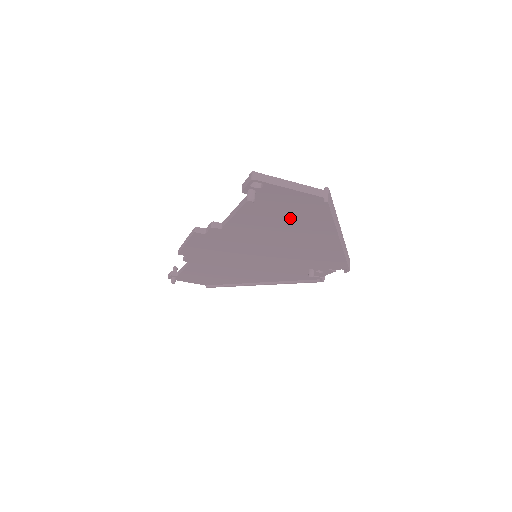
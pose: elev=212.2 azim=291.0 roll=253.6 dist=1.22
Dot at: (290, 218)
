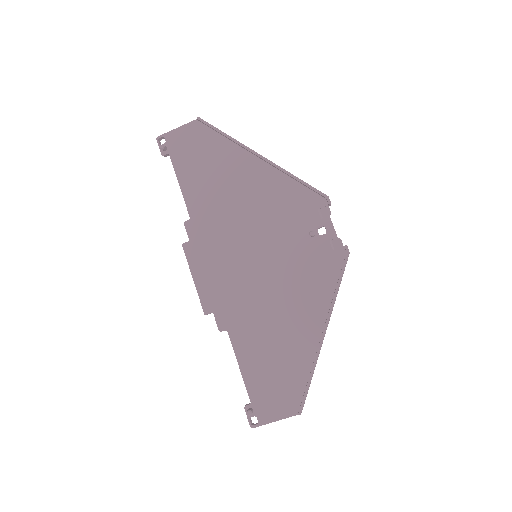
Dot at: (207, 159)
